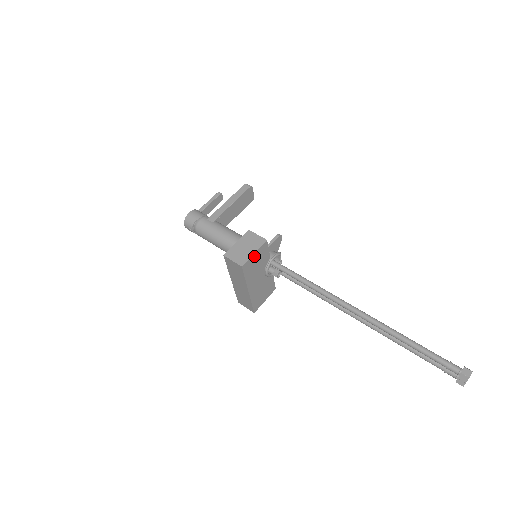
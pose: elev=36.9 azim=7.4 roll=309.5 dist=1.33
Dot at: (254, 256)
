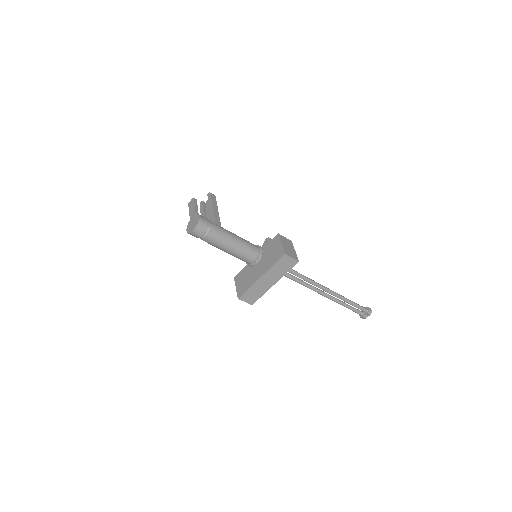
Dot at: occluded
